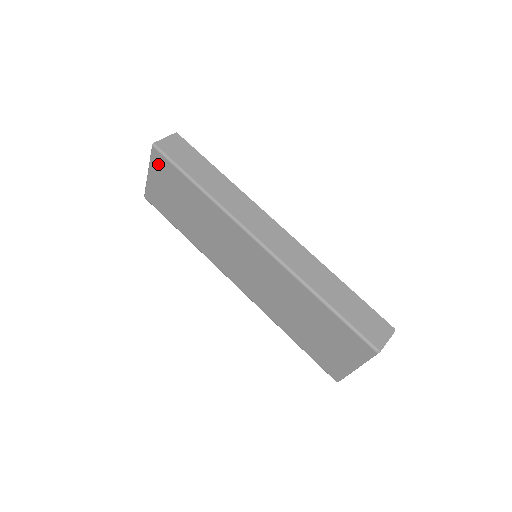
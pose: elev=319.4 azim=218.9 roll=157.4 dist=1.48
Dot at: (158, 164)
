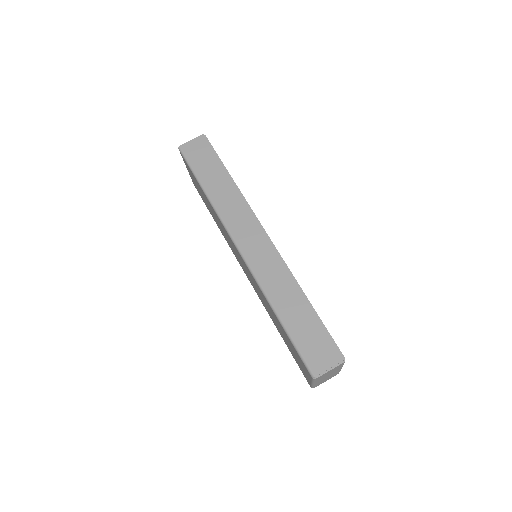
Dot at: (186, 164)
